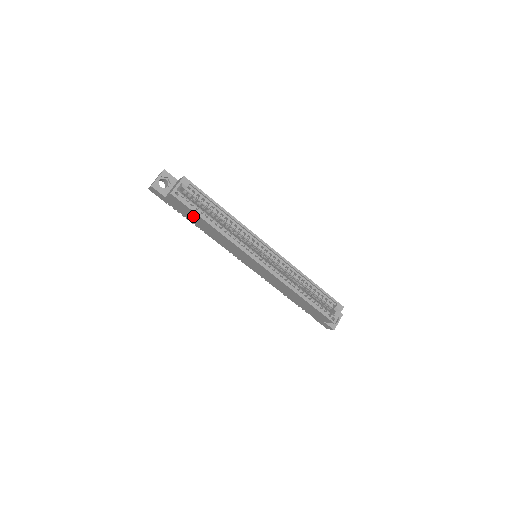
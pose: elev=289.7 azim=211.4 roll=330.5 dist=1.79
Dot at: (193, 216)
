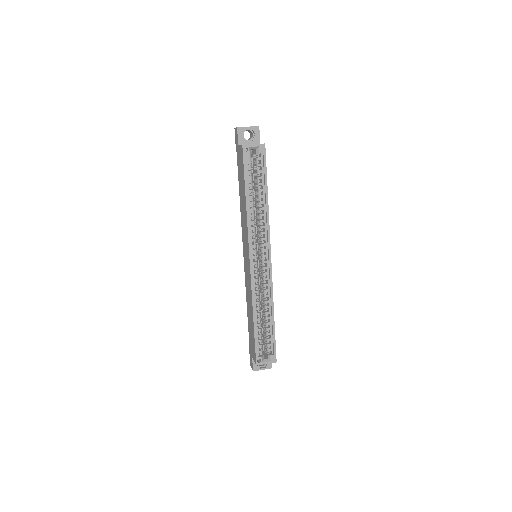
Dot at: (242, 178)
